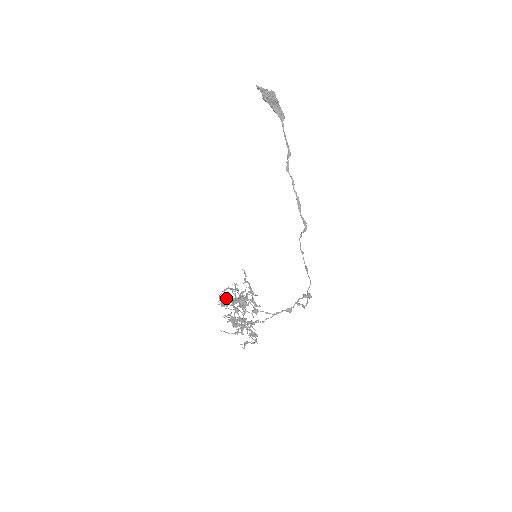
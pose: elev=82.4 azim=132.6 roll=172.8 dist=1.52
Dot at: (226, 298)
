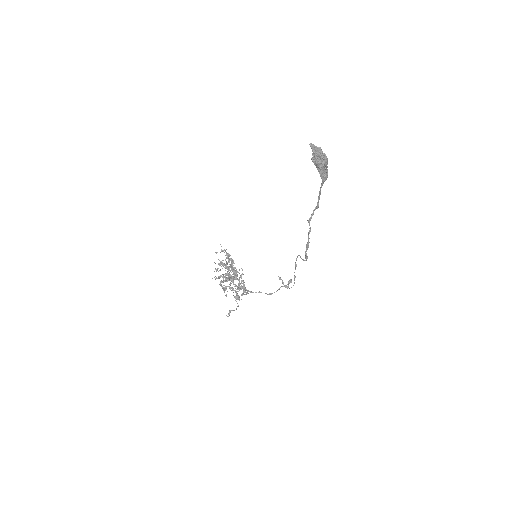
Dot at: occluded
